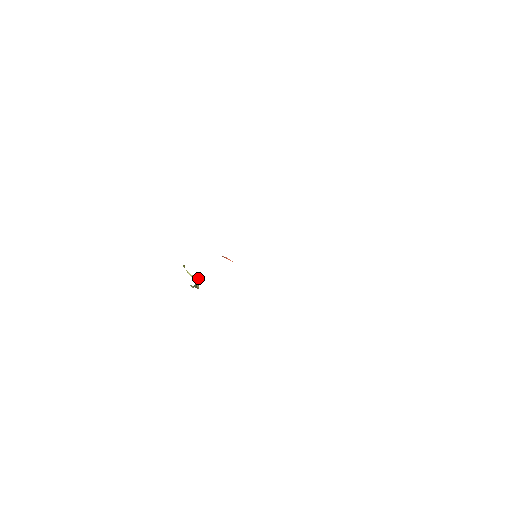
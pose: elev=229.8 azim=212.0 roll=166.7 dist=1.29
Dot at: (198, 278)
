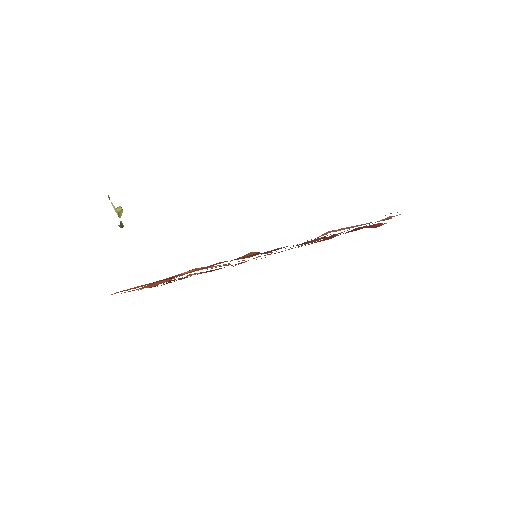
Dot at: (121, 214)
